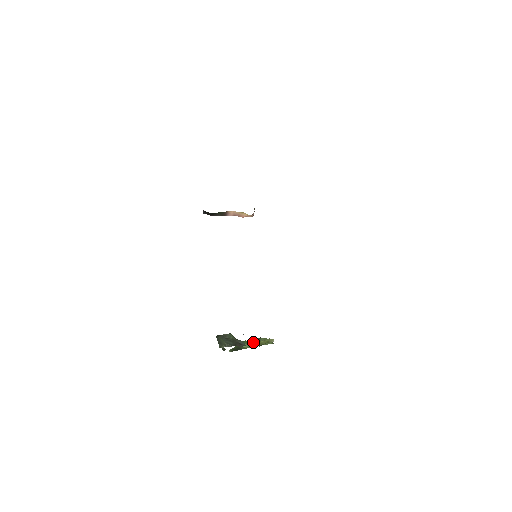
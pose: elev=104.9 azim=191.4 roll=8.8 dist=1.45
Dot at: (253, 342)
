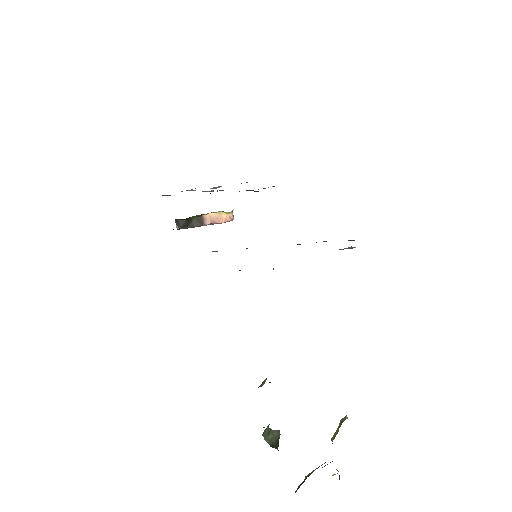
Dot at: occluded
